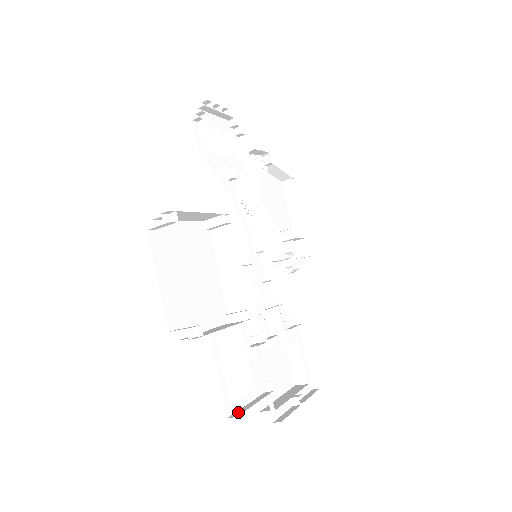
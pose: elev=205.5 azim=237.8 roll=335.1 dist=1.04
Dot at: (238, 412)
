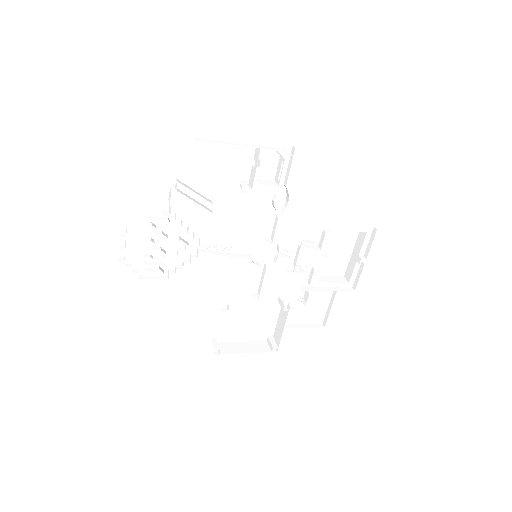
Dot at: (325, 319)
